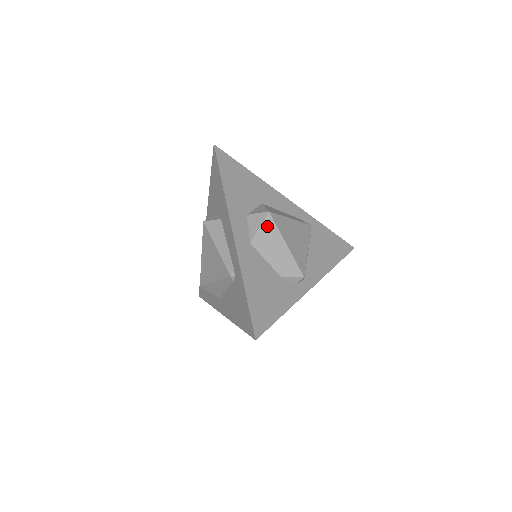
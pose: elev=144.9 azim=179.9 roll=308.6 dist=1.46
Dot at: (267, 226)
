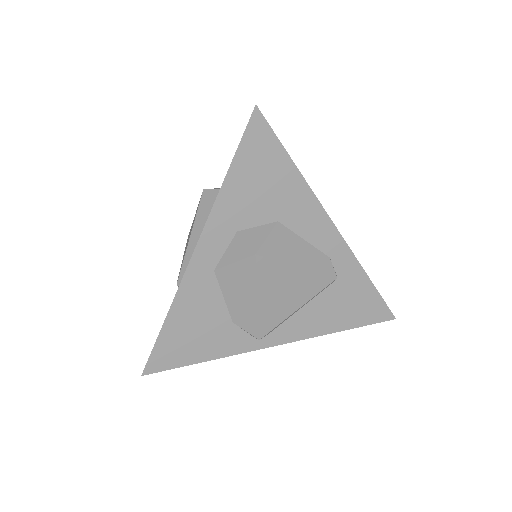
Dot at: (244, 267)
